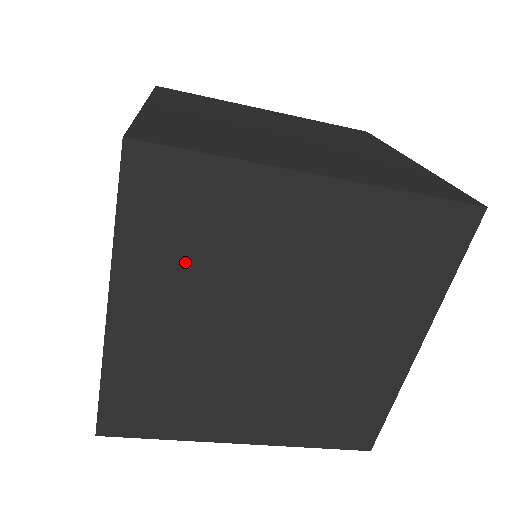
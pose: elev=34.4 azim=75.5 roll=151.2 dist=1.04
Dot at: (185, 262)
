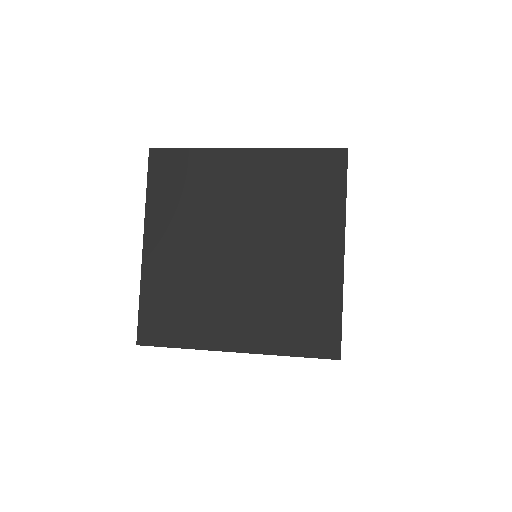
Dot at: occluded
